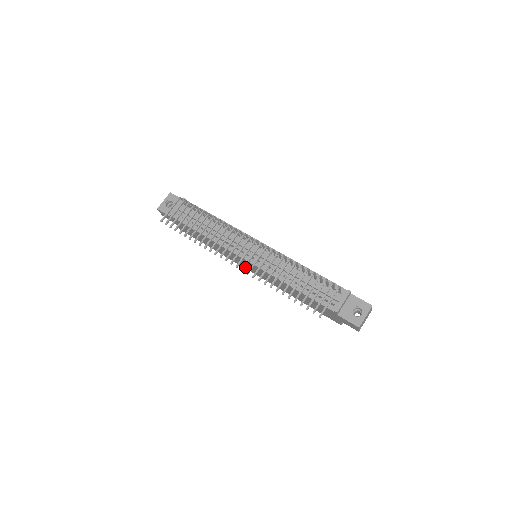
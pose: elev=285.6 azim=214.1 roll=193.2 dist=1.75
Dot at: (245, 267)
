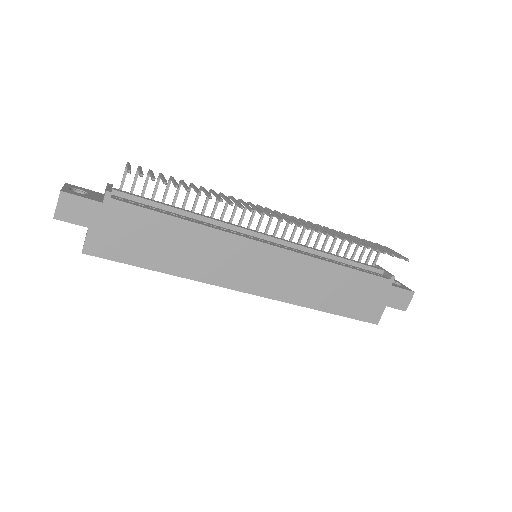
Dot at: (237, 284)
